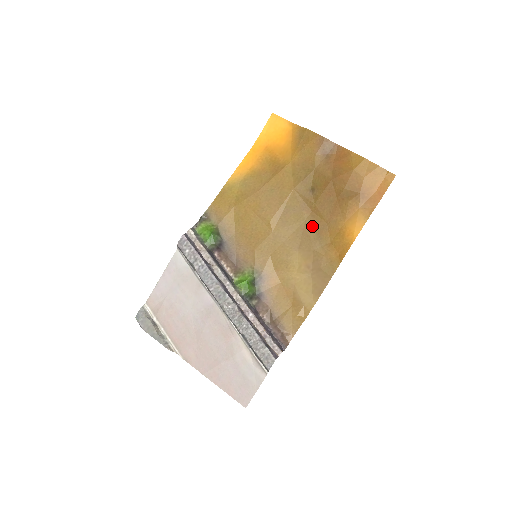
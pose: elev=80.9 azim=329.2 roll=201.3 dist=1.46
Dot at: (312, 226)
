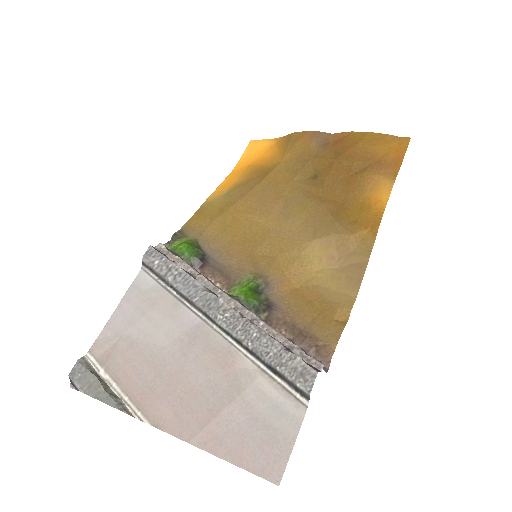
Dot at: (325, 210)
